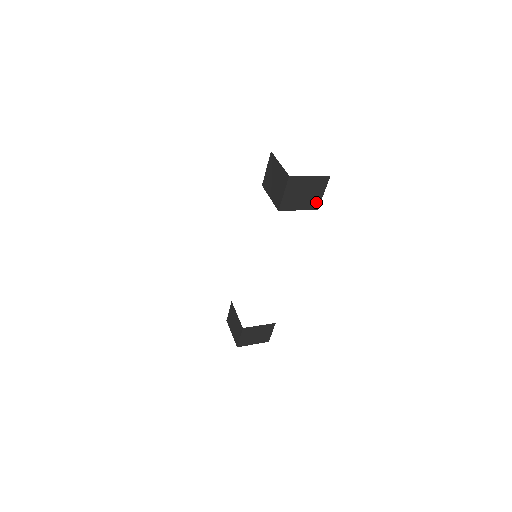
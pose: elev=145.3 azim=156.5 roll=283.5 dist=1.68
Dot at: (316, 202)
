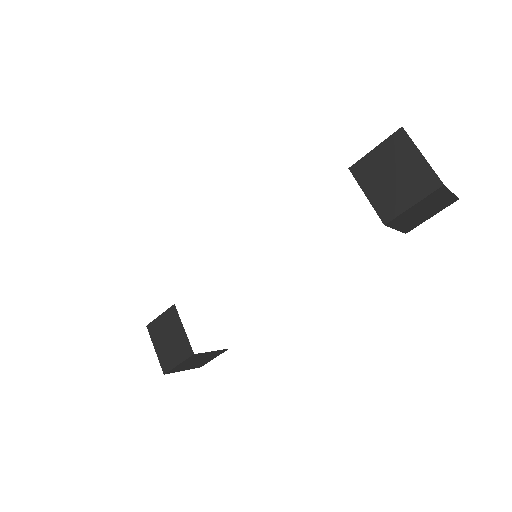
Dot at: (415, 225)
